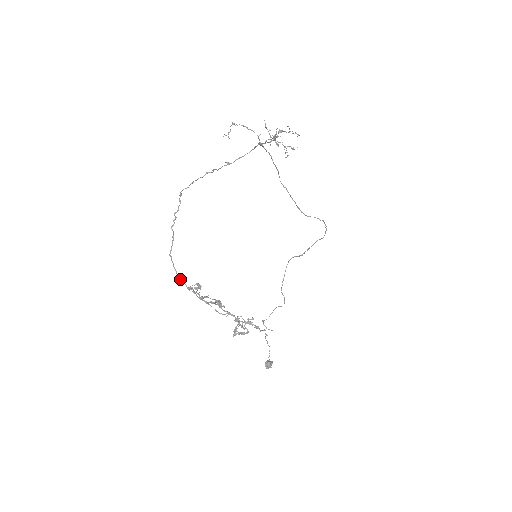
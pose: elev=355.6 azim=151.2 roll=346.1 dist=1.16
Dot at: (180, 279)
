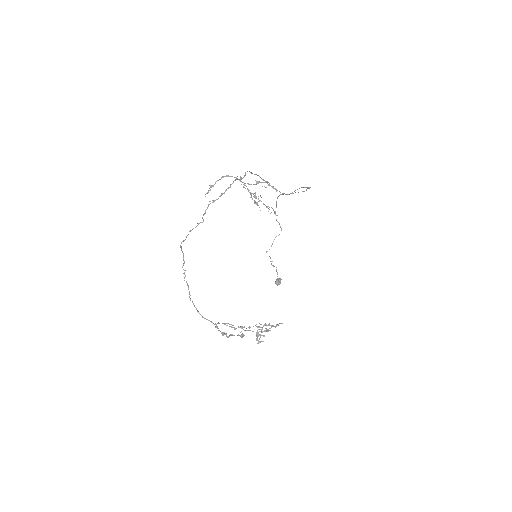
Dot at: (206, 319)
